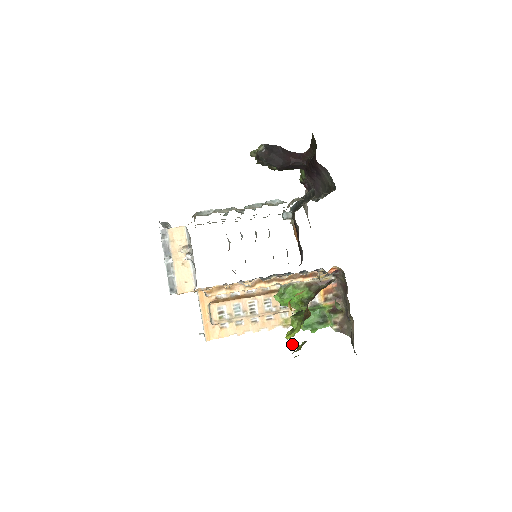
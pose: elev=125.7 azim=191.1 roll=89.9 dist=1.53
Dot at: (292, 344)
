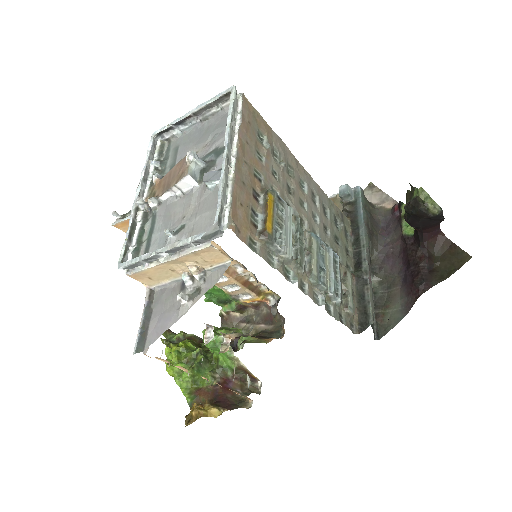
Dot at: (168, 357)
